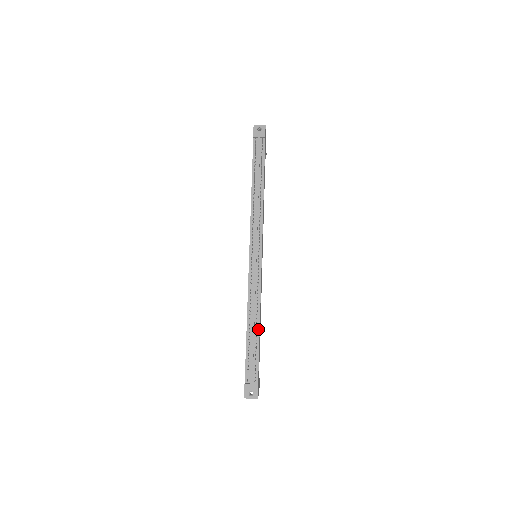
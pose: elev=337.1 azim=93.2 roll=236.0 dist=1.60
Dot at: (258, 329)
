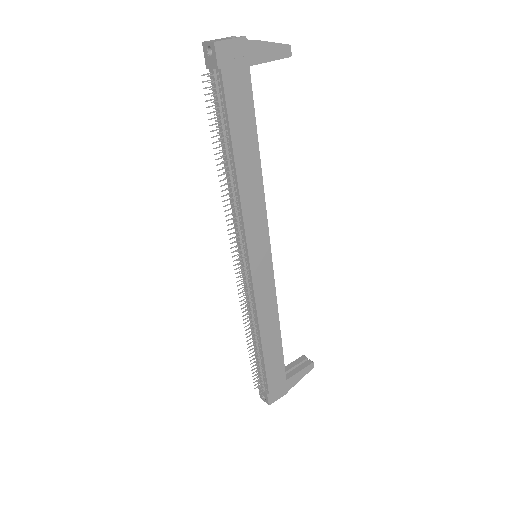
Dot at: (260, 346)
